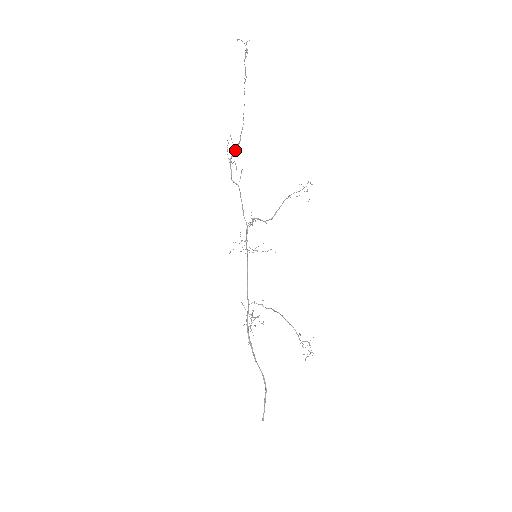
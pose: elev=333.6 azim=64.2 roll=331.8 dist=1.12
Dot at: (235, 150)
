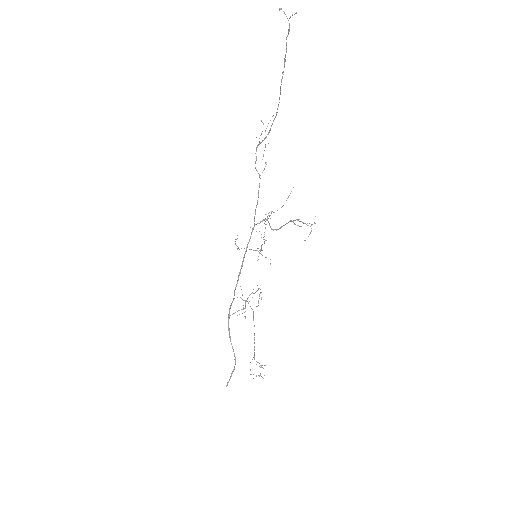
Dot at: occluded
